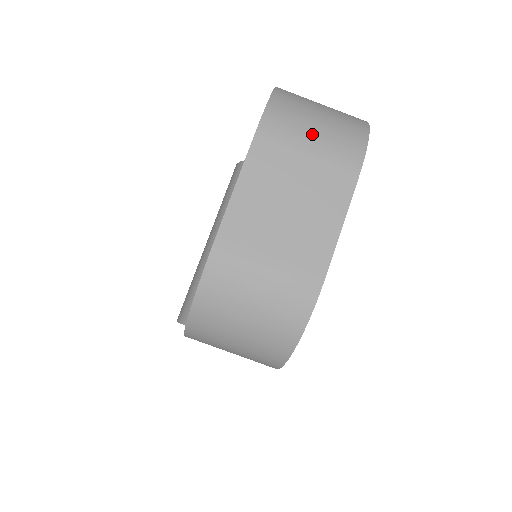
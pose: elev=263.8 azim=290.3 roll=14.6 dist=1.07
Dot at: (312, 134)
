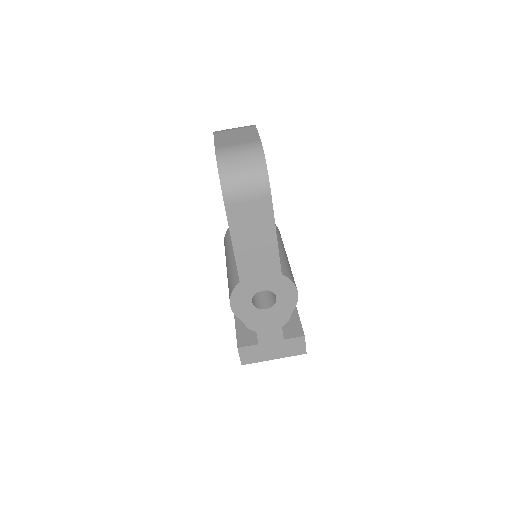
Dot at: (233, 128)
